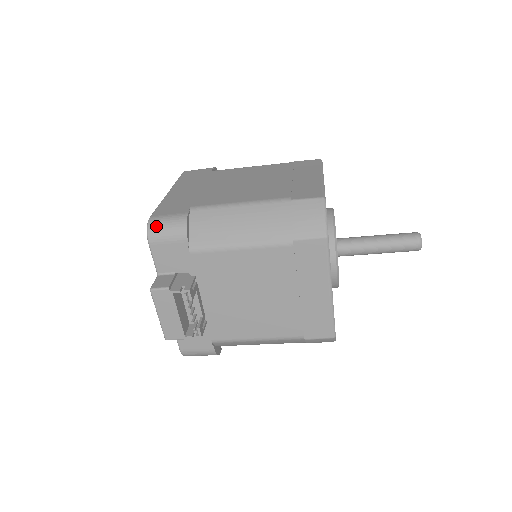
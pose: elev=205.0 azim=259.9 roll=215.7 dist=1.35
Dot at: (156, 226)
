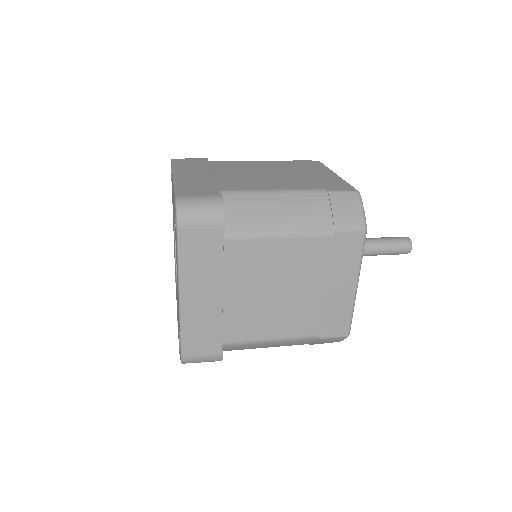
Dot at: occluded
